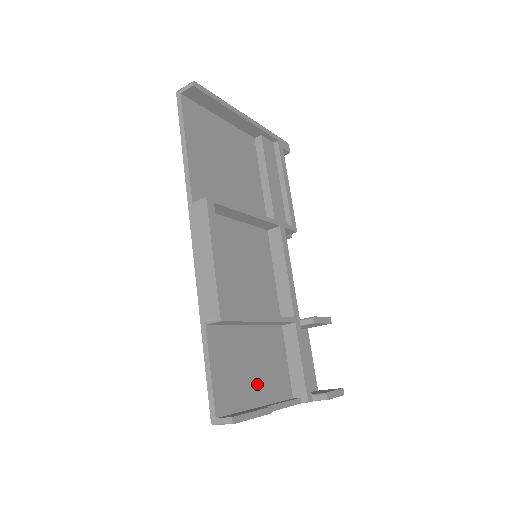
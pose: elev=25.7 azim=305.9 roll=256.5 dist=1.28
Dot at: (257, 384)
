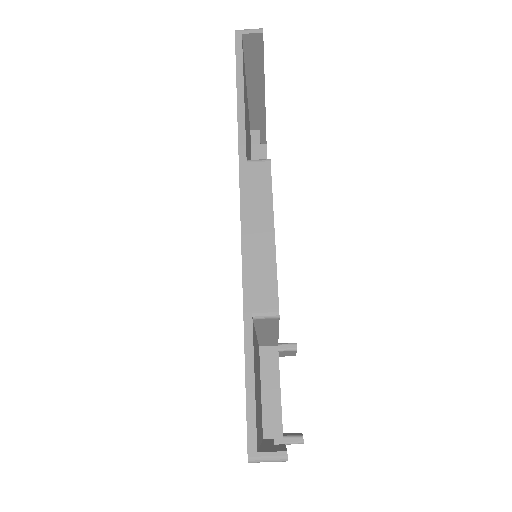
Dot at: (259, 413)
